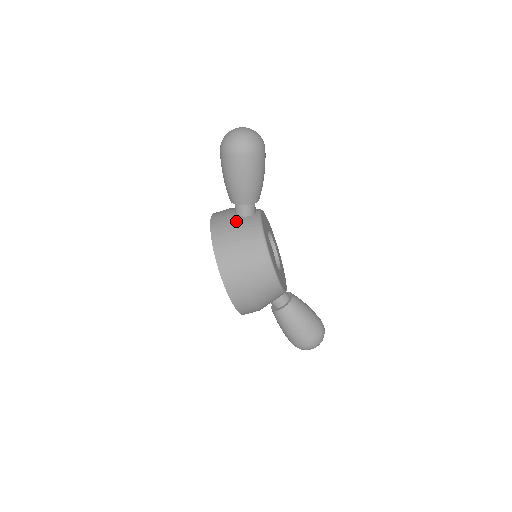
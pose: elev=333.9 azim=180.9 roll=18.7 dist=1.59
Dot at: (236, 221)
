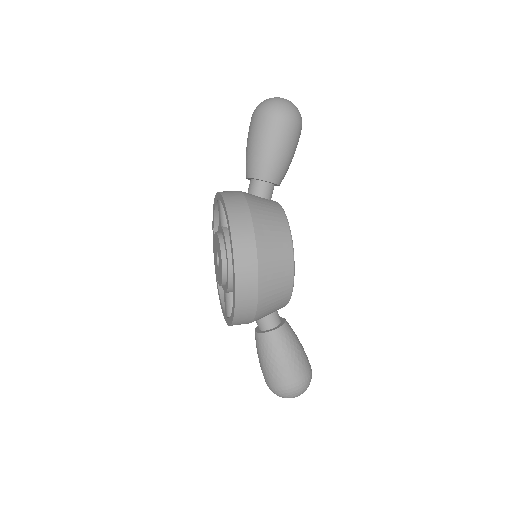
Dot at: (254, 197)
